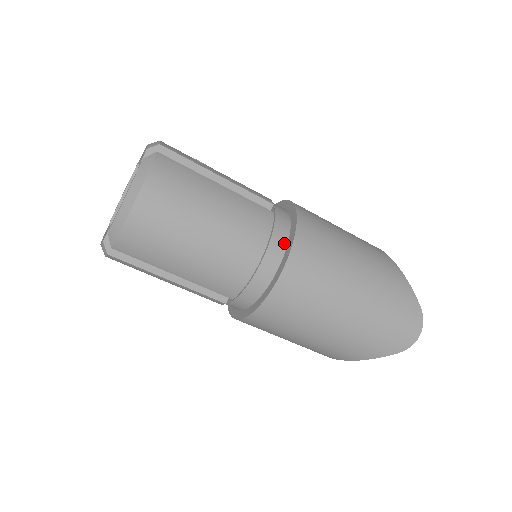
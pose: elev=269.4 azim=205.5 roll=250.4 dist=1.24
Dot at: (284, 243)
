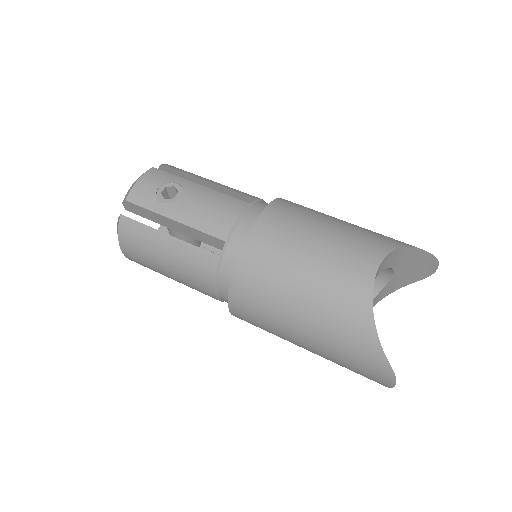
Dot at: occluded
